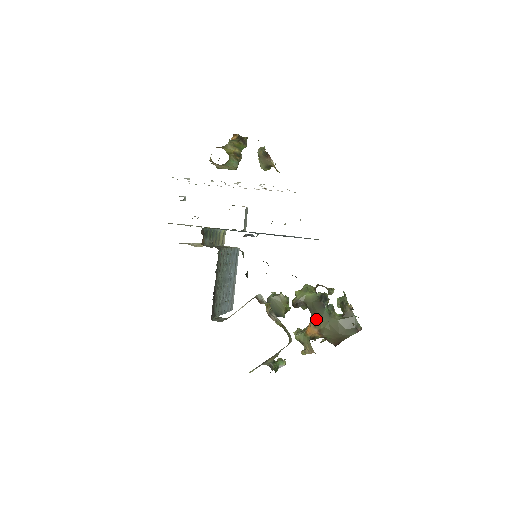
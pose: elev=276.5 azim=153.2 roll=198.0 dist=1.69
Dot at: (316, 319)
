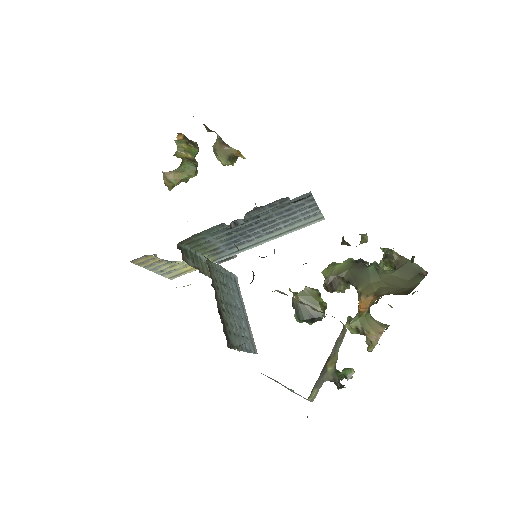
Dot at: (364, 286)
